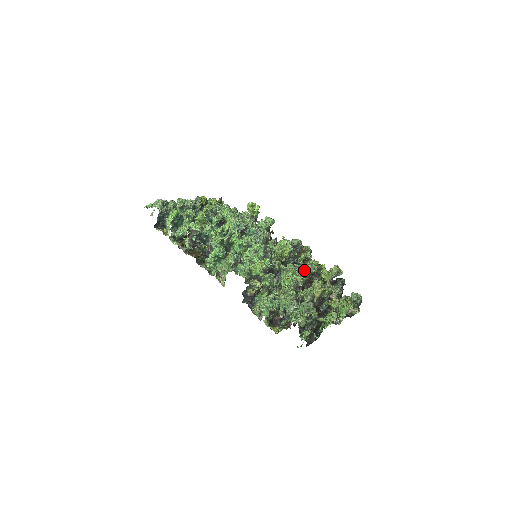
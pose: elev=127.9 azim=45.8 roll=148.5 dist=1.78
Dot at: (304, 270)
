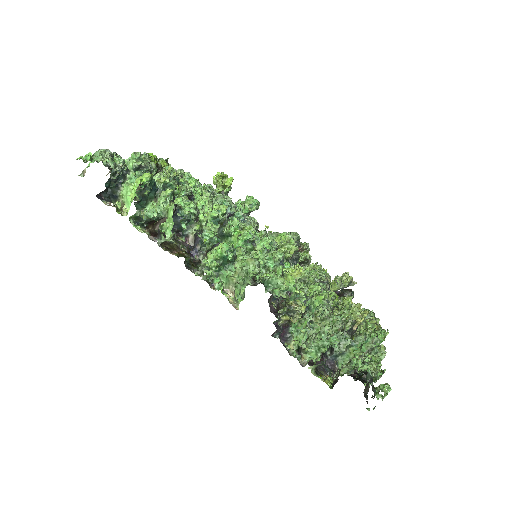
Dot at: (322, 280)
